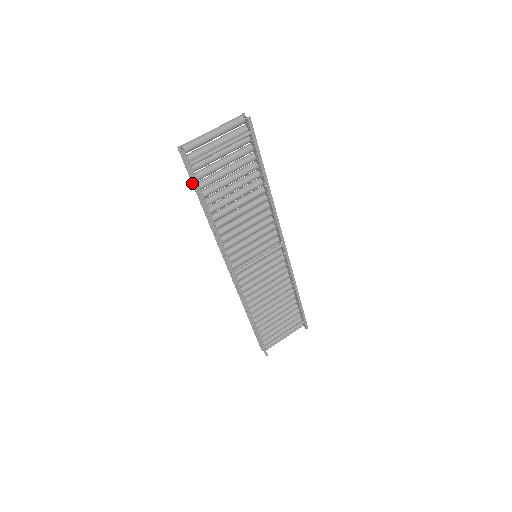
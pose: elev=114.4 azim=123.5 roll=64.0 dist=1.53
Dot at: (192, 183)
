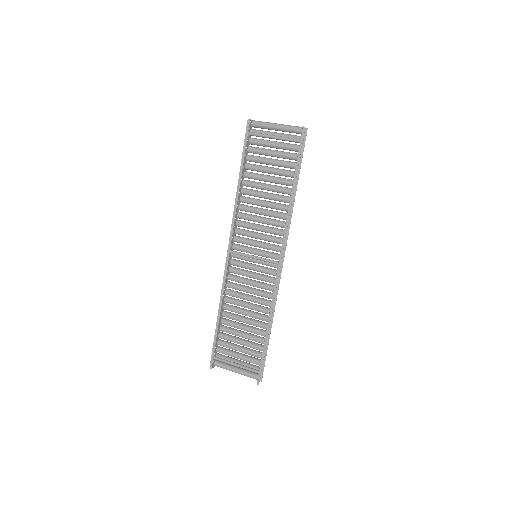
Dot at: occluded
